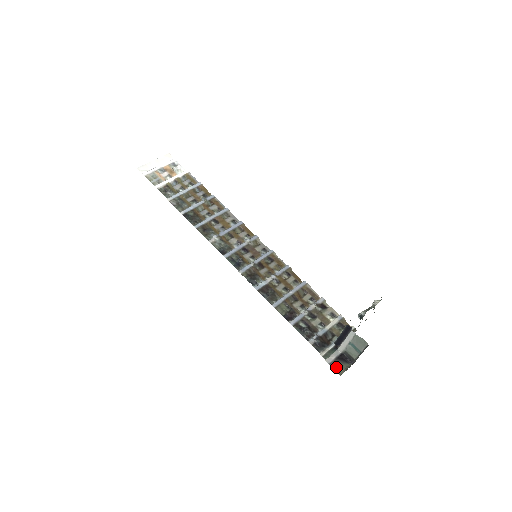
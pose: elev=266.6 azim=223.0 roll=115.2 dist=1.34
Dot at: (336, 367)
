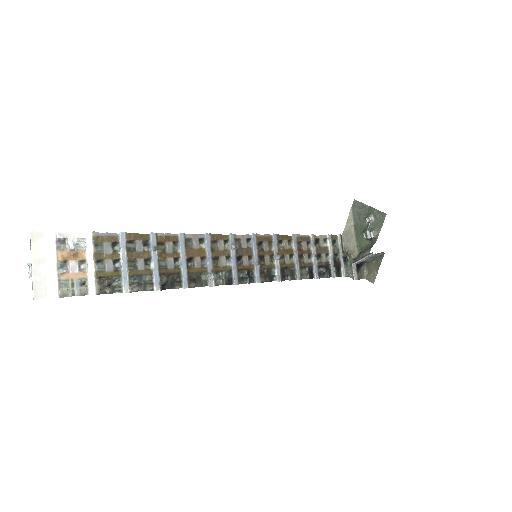
Dot at: (361, 277)
